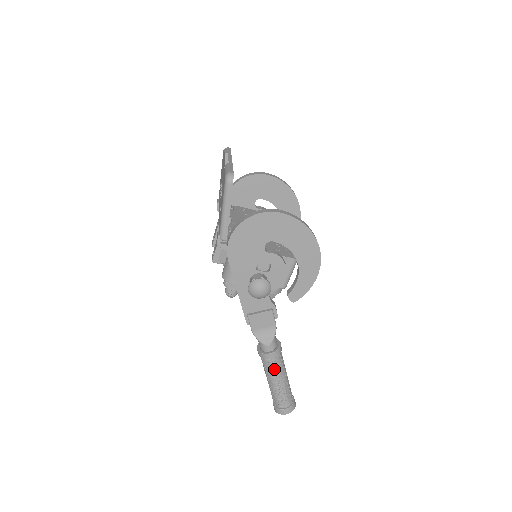
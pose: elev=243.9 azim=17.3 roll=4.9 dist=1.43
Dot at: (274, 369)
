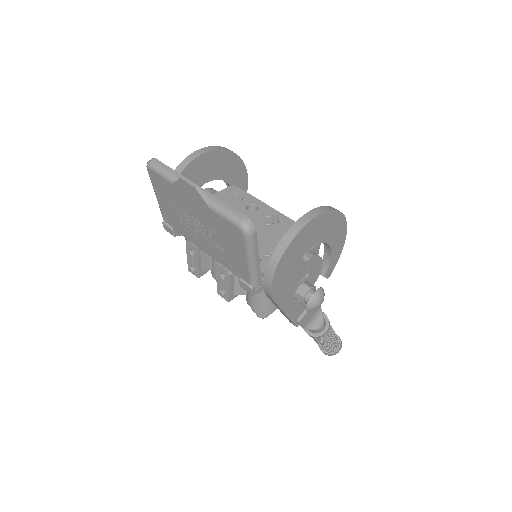
Dot at: (329, 336)
